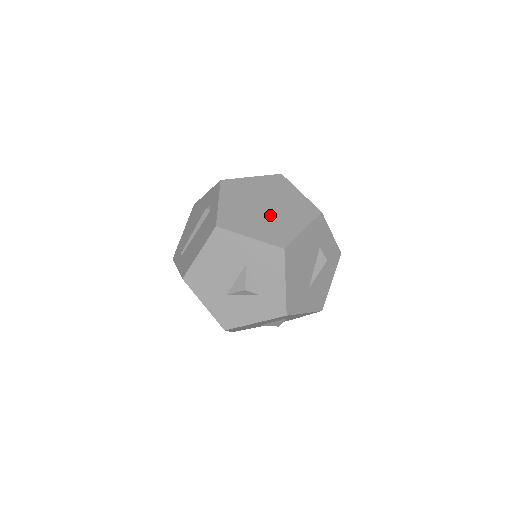
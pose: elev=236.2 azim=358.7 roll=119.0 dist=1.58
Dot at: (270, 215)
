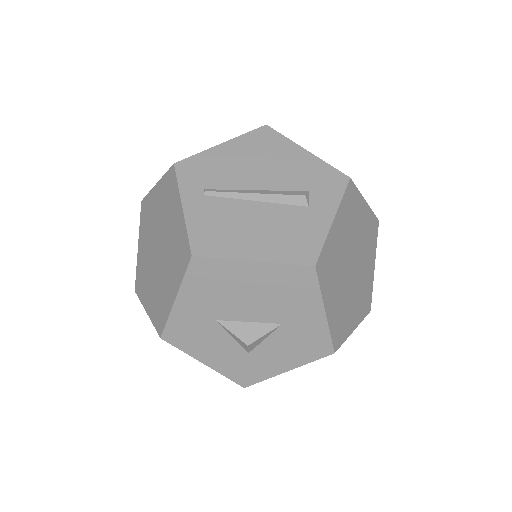
Dot at: (350, 285)
